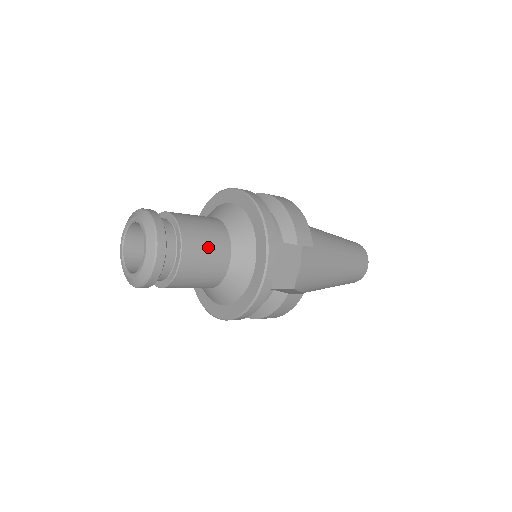
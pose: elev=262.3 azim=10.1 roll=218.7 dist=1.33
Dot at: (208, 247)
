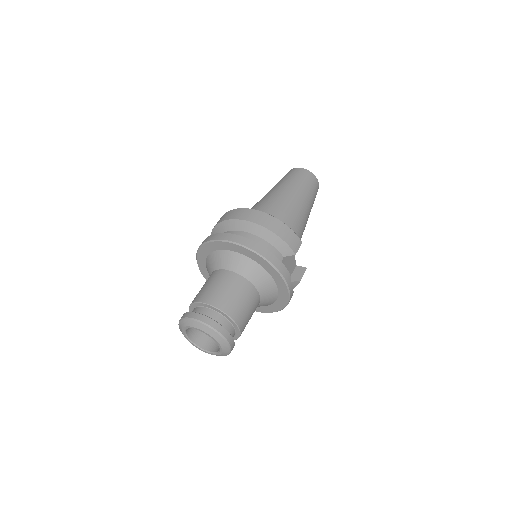
Dot at: (247, 306)
